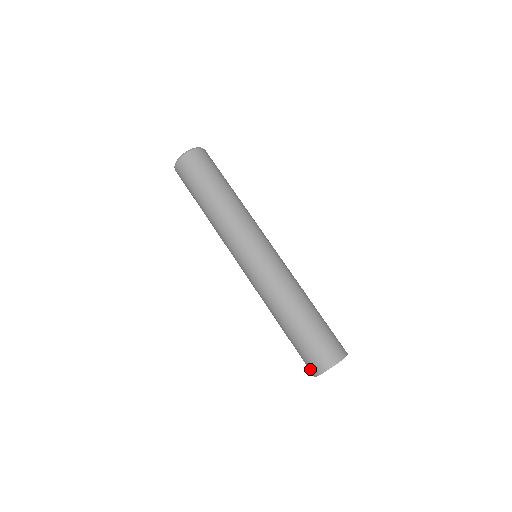
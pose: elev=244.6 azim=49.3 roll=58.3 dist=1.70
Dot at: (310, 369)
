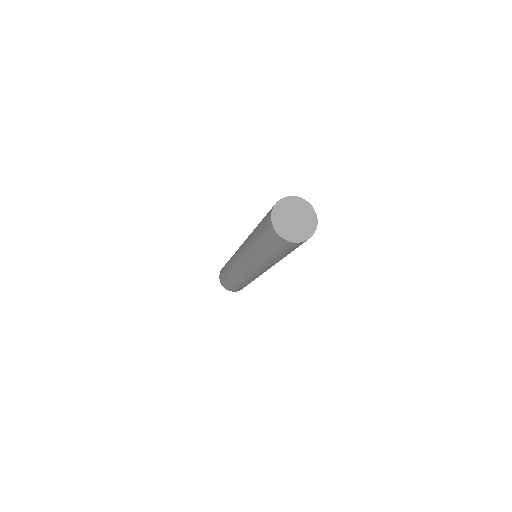
Dot at: (279, 241)
